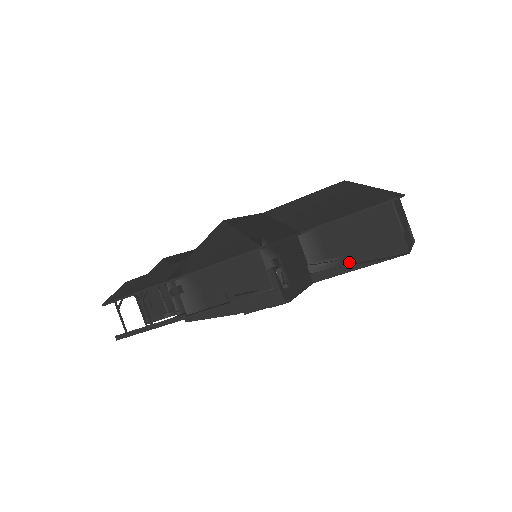
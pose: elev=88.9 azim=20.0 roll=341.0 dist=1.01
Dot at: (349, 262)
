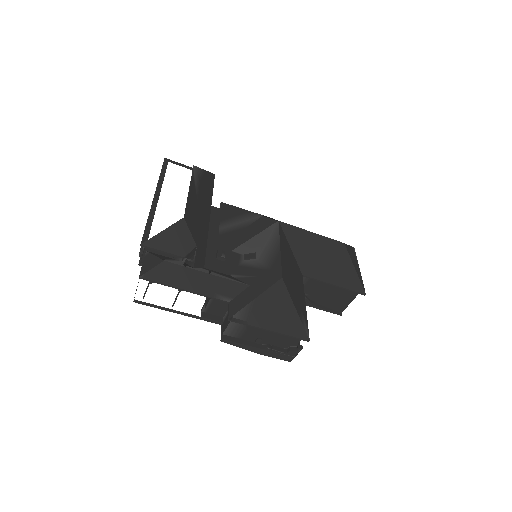
Dot at: (310, 299)
